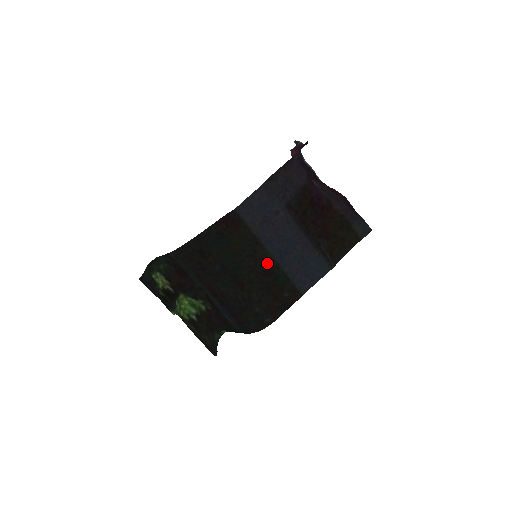
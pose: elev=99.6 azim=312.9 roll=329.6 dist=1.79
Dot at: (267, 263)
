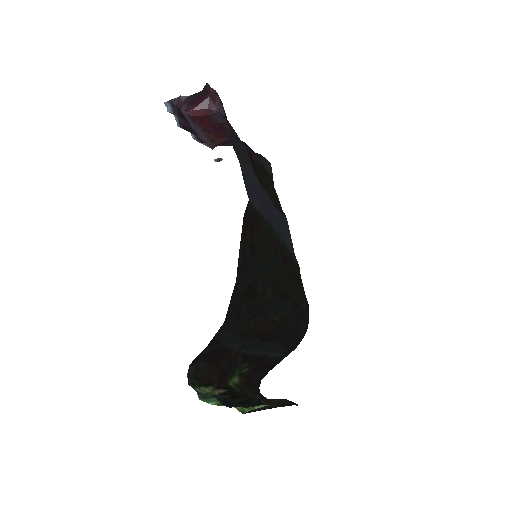
Dot at: (281, 248)
